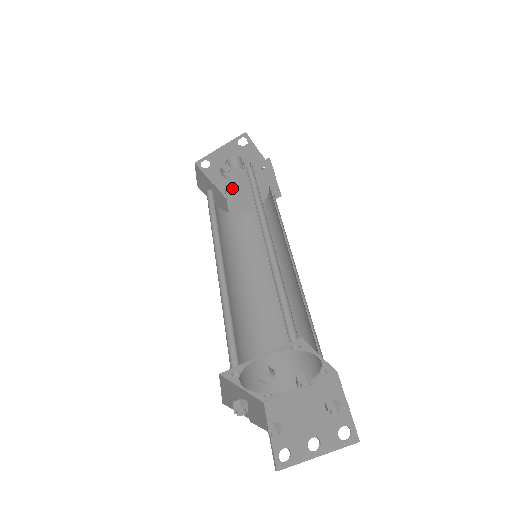
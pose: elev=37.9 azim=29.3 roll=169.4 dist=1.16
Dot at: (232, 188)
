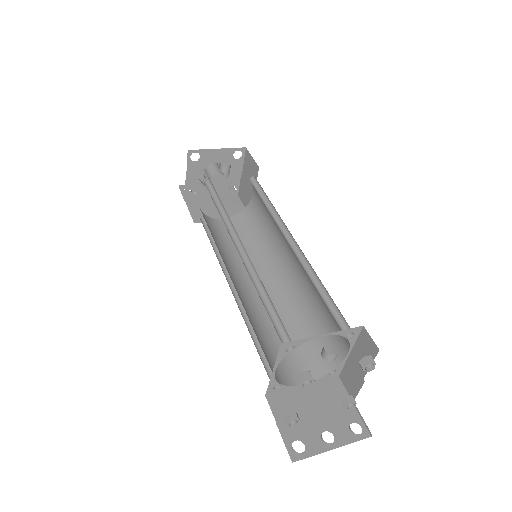
Dot at: (197, 192)
